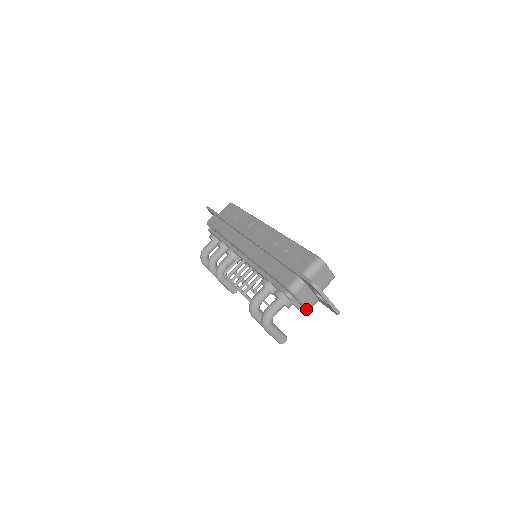
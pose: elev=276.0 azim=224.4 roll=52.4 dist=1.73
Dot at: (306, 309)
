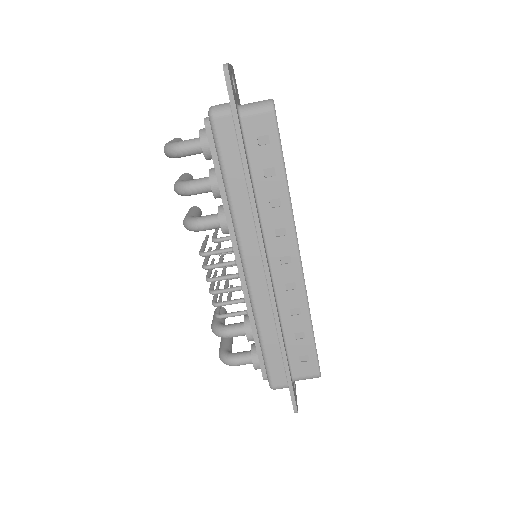
Dot at: occluded
